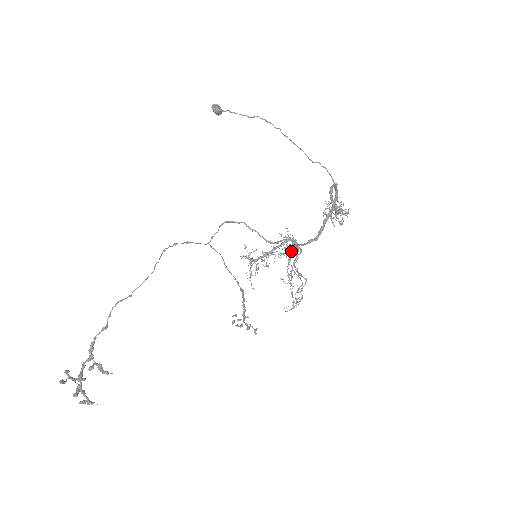
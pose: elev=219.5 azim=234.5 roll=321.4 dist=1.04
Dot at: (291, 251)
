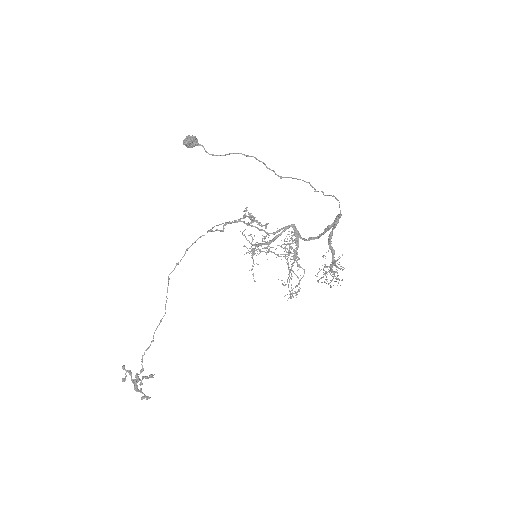
Dot at: (292, 236)
